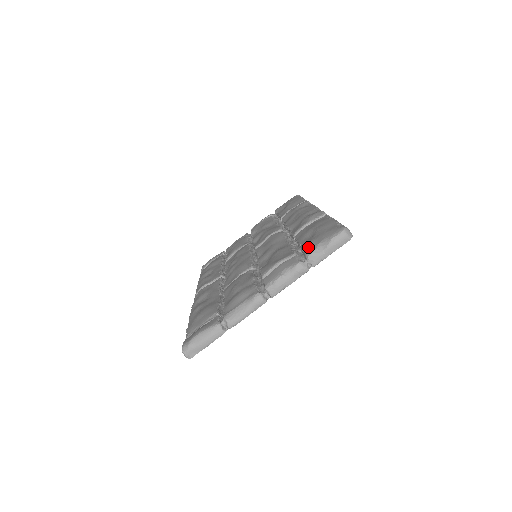
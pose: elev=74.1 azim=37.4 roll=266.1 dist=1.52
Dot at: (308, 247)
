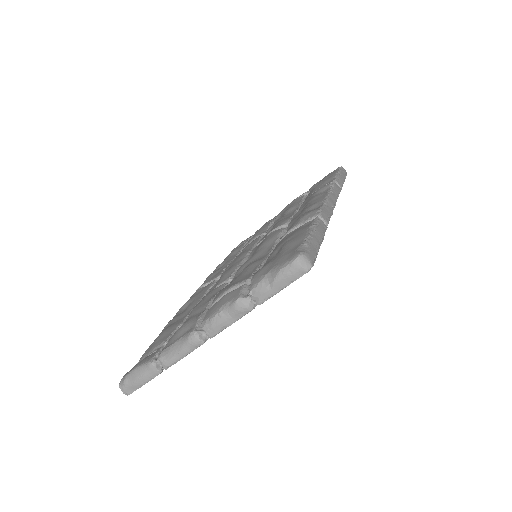
Dot at: (256, 276)
